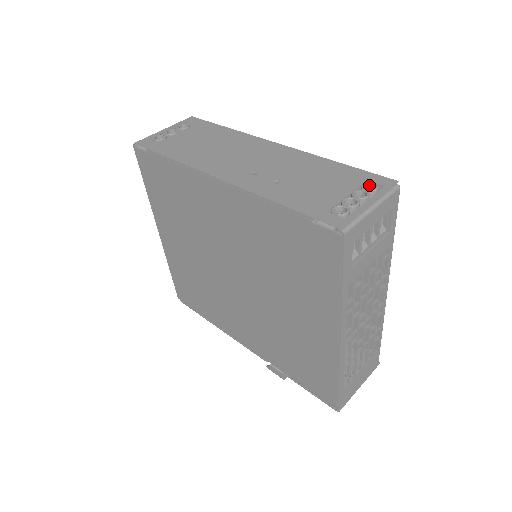
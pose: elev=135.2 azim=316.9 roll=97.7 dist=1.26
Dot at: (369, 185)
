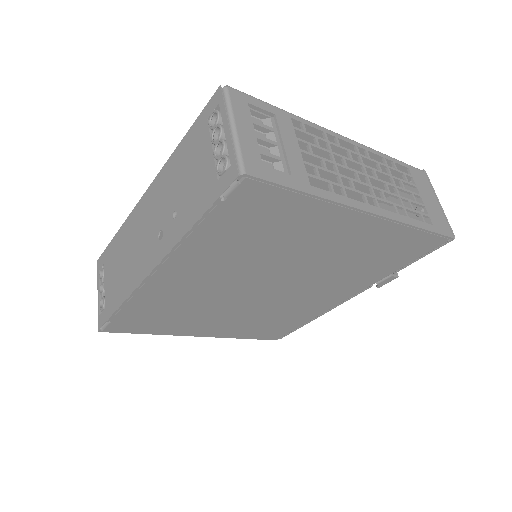
Dot at: (212, 119)
